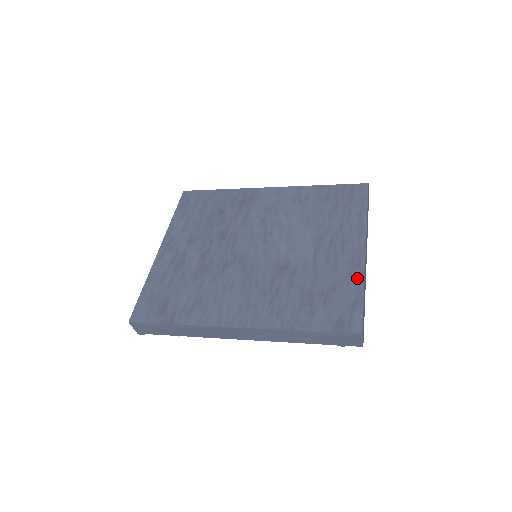
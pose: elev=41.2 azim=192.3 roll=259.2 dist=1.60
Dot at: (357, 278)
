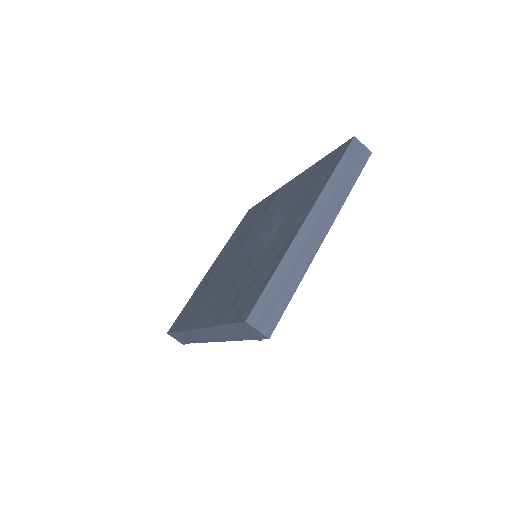
Dot at: (279, 257)
